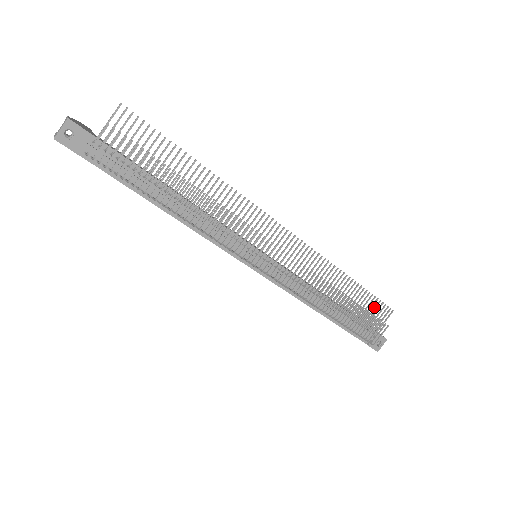
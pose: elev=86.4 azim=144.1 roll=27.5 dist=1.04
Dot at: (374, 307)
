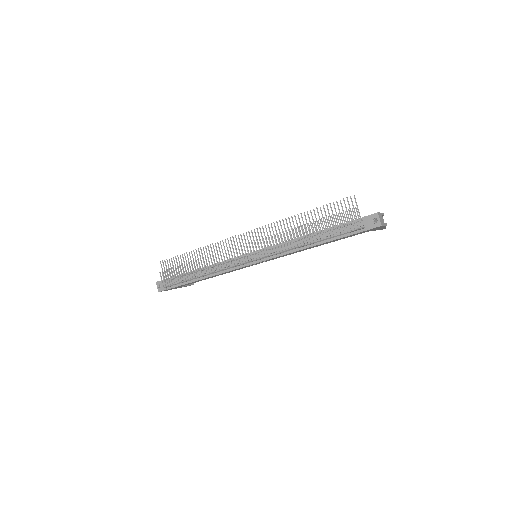
Dot at: (338, 208)
